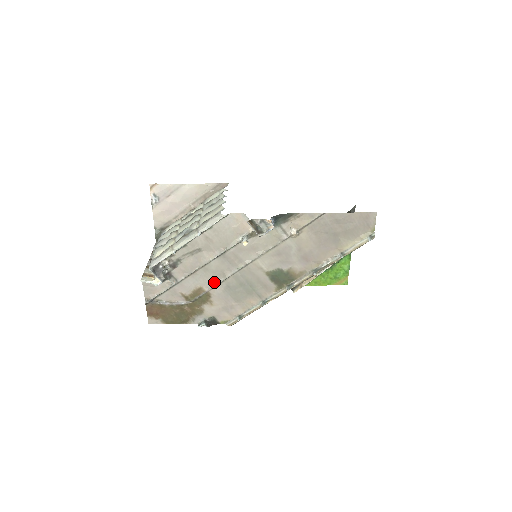
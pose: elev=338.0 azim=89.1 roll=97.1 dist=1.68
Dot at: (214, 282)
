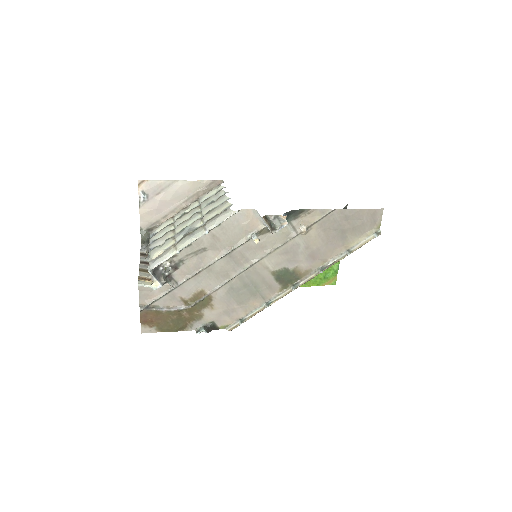
Dot at: (217, 284)
